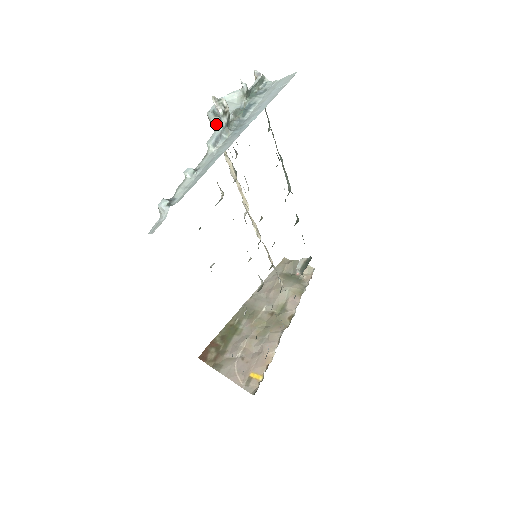
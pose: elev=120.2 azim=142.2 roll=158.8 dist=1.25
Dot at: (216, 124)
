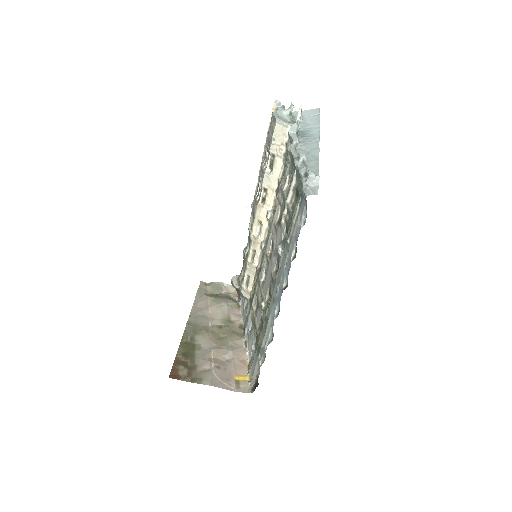
Dot at: (291, 128)
